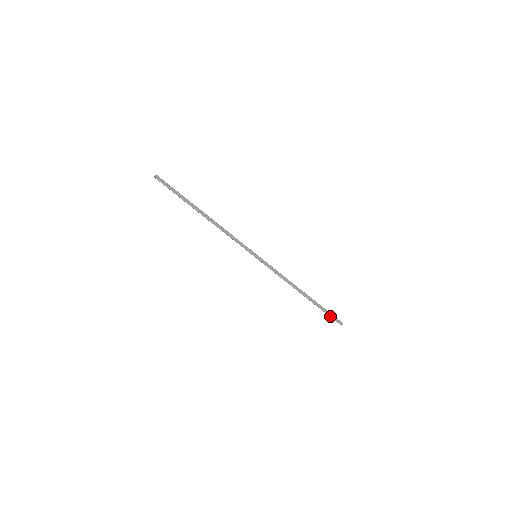
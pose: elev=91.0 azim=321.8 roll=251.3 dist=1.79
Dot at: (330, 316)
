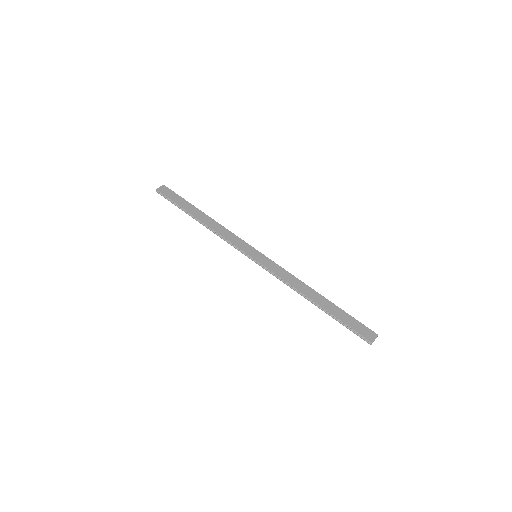
Dot at: occluded
